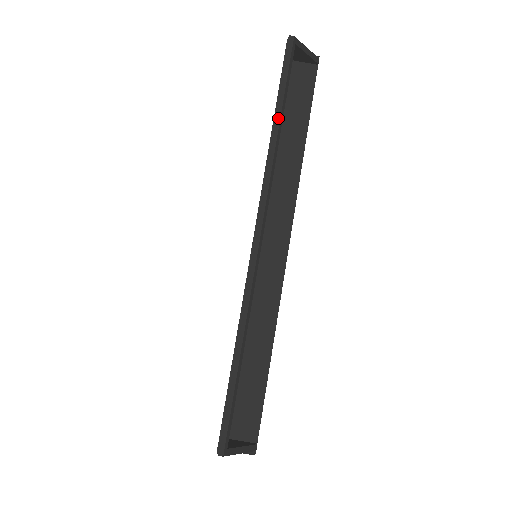
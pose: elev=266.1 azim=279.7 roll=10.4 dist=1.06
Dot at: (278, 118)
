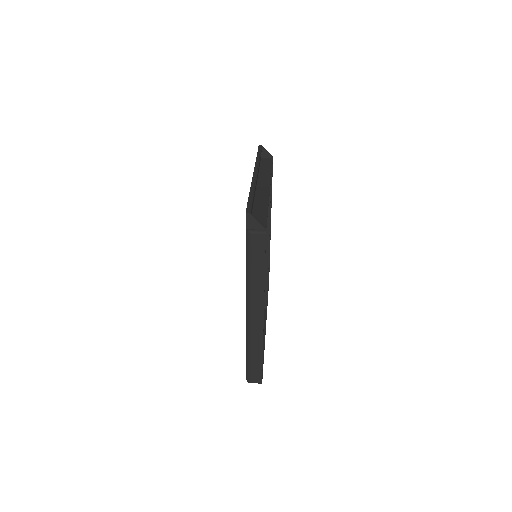
Dot at: (258, 156)
